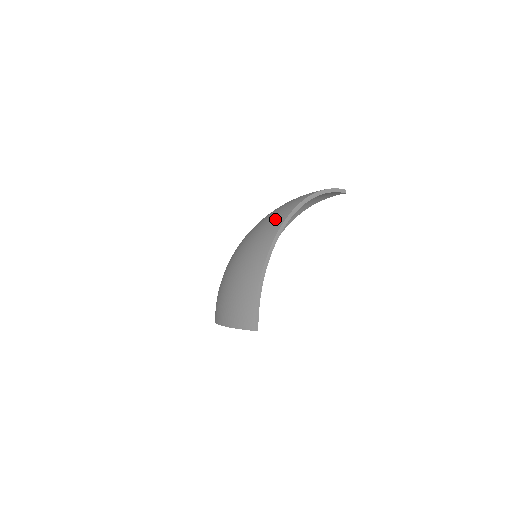
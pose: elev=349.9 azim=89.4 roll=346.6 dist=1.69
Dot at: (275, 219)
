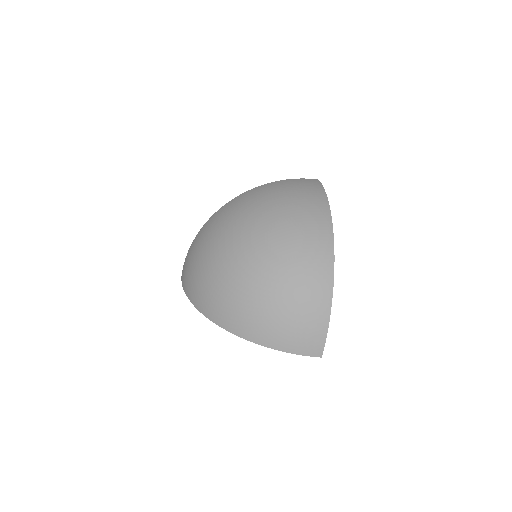
Dot at: (320, 245)
